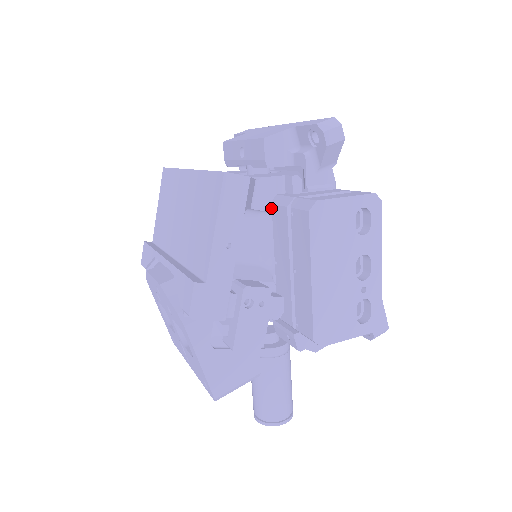
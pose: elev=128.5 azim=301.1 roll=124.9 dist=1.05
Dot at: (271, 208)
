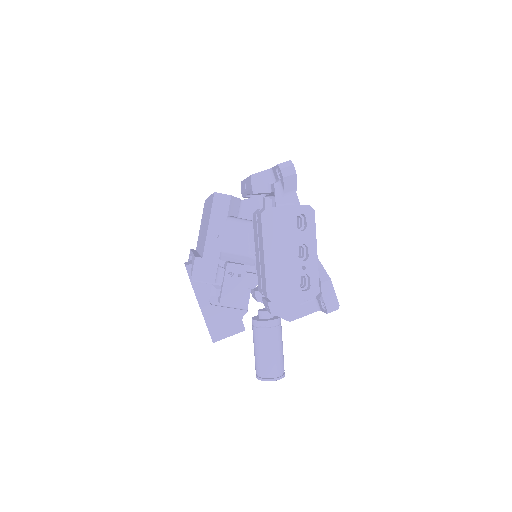
Dot at: occluded
